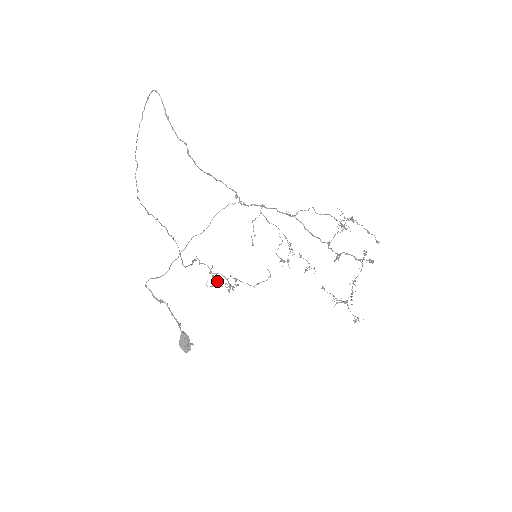
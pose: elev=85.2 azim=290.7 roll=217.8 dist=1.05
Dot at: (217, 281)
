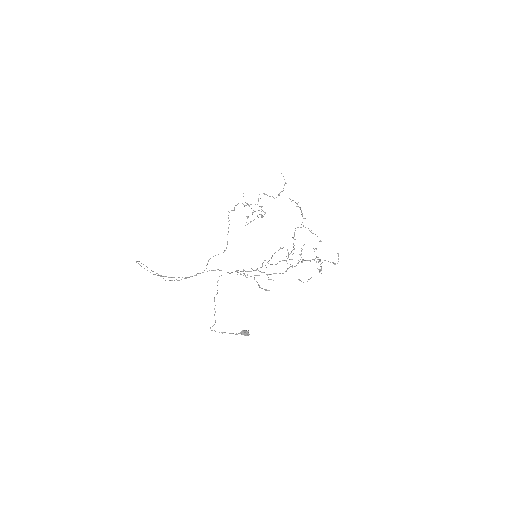
Dot at: occluded
